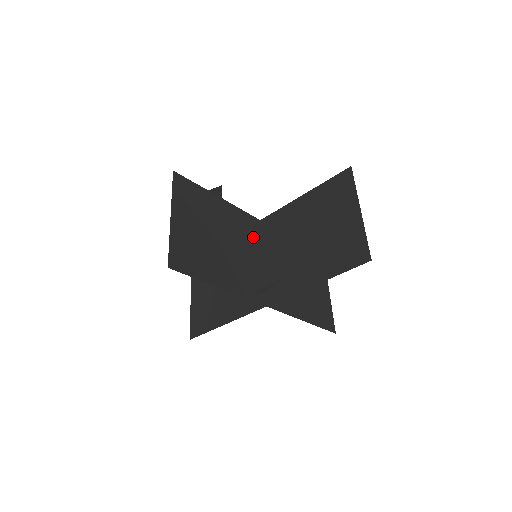
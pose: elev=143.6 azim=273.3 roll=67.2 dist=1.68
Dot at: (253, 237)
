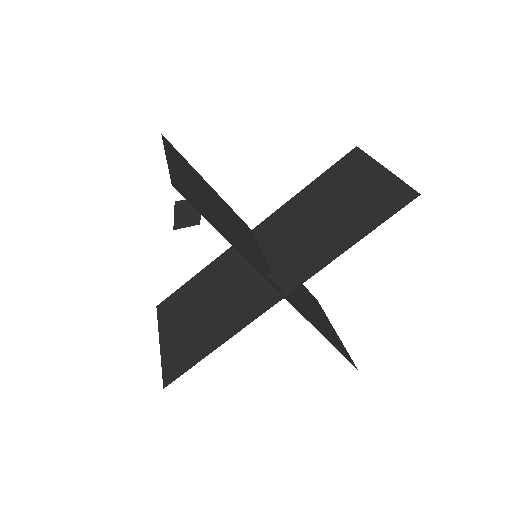
Dot at: (250, 236)
